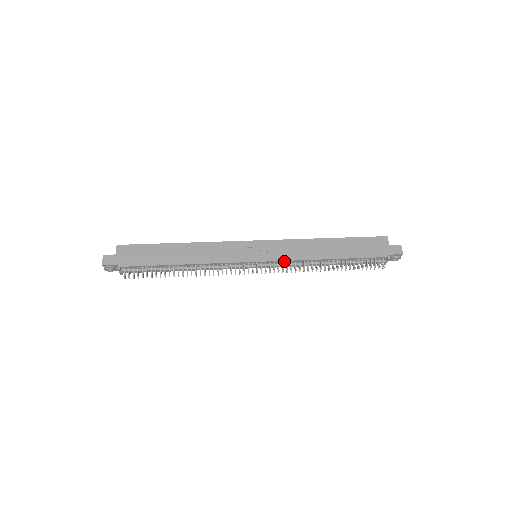
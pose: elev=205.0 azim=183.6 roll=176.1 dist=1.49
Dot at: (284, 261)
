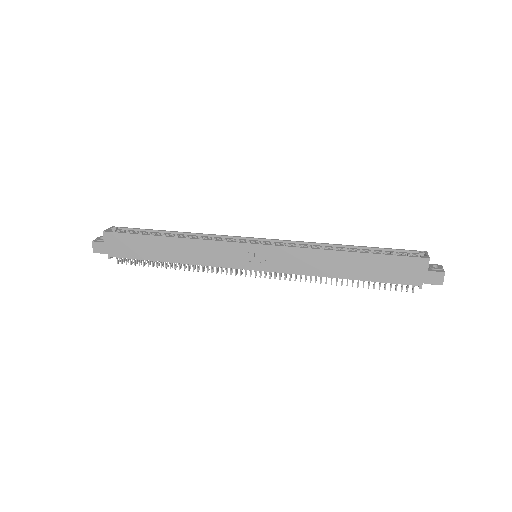
Dot at: (286, 272)
